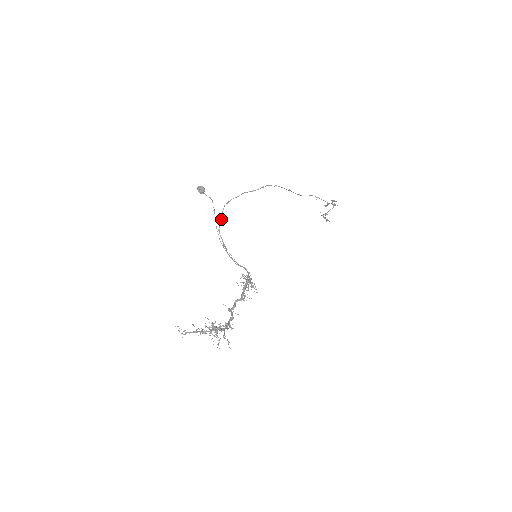
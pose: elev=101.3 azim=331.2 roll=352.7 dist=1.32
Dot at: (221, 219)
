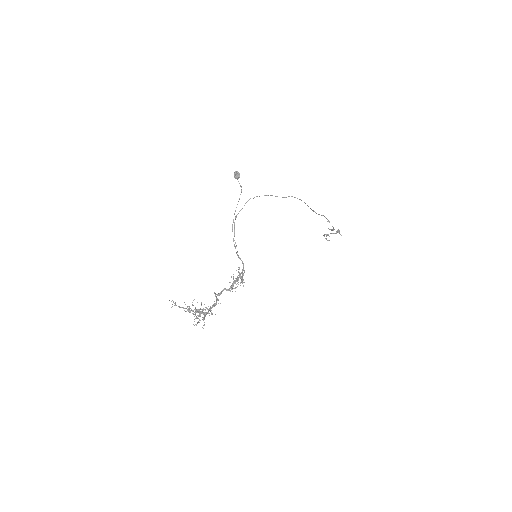
Dot at: occluded
